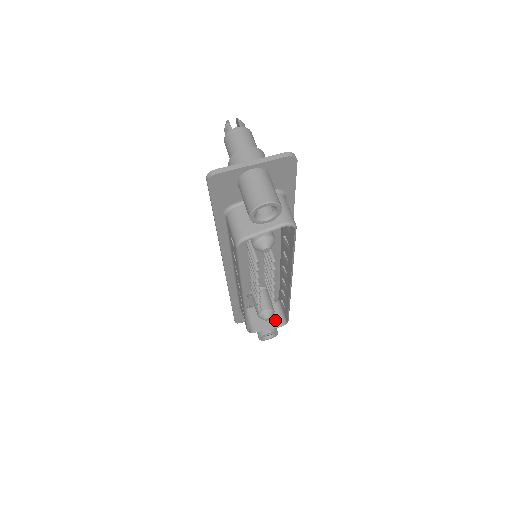
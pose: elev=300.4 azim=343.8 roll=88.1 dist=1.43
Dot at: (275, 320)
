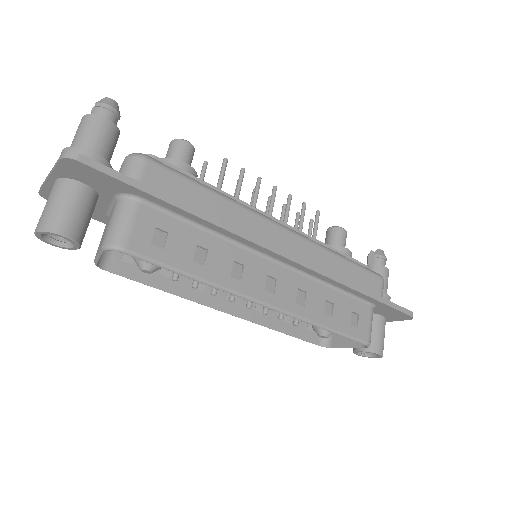
Dot at: occluded
